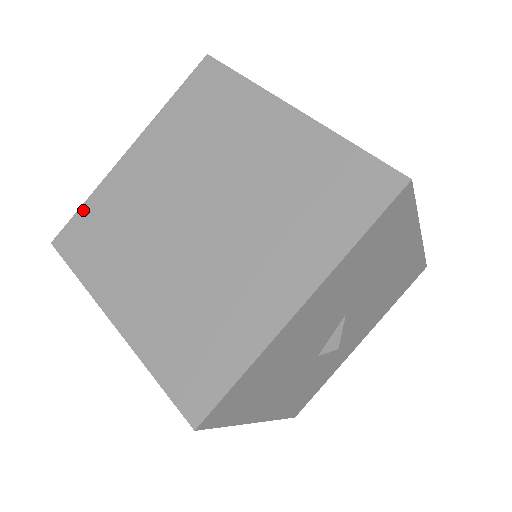
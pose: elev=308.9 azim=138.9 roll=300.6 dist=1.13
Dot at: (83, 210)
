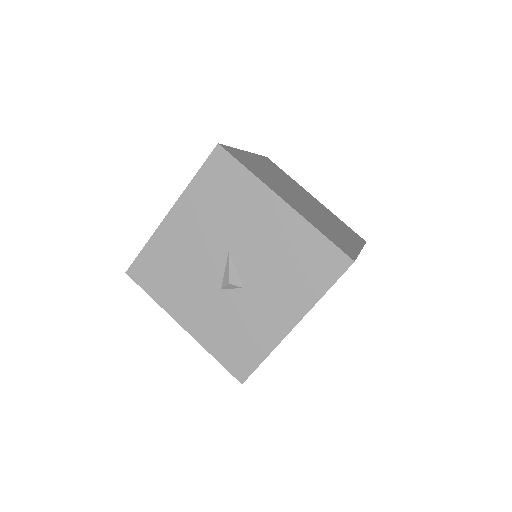
Dot at: occluded
